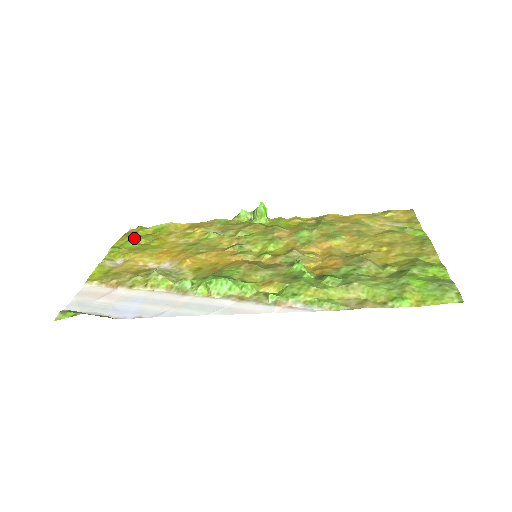
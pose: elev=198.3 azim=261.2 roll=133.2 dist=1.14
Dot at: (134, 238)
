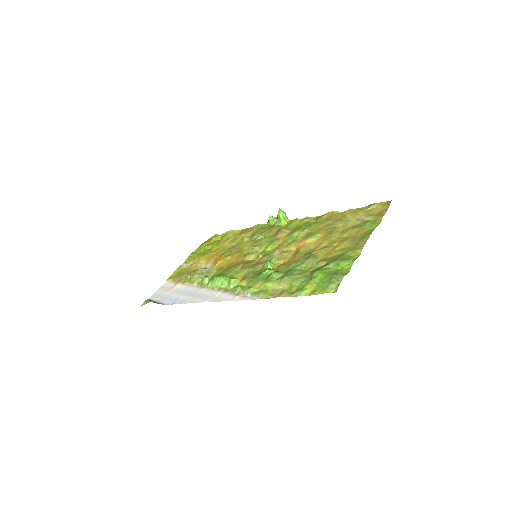
Dot at: (207, 245)
